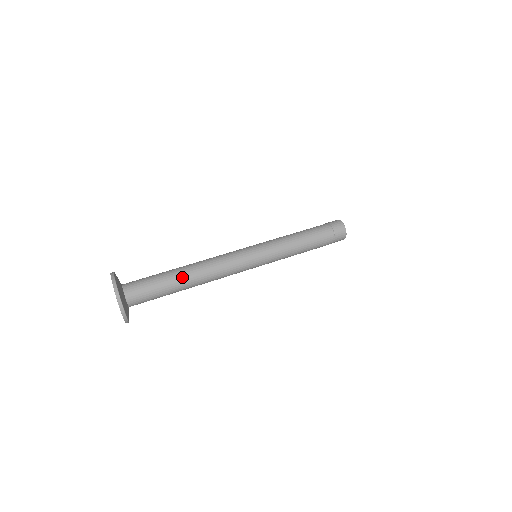
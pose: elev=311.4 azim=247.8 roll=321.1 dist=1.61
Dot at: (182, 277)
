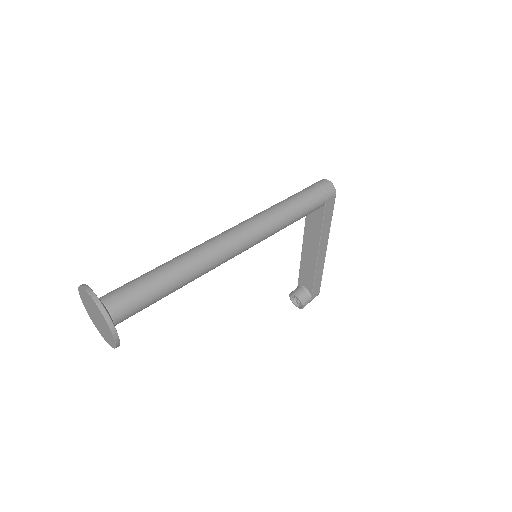
Dot at: (169, 265)
